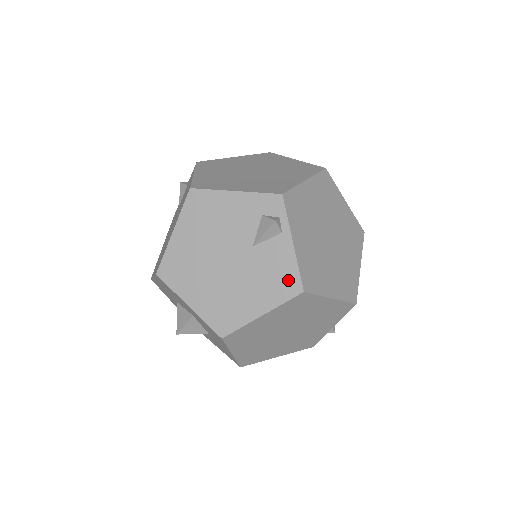
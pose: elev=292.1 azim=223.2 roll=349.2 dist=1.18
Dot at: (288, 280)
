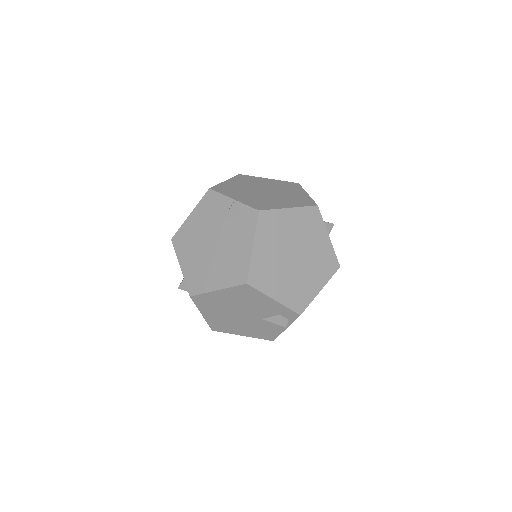
Dot at: (269, 335)
